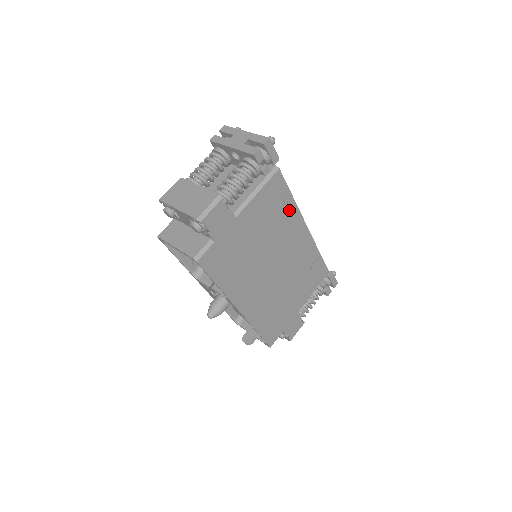
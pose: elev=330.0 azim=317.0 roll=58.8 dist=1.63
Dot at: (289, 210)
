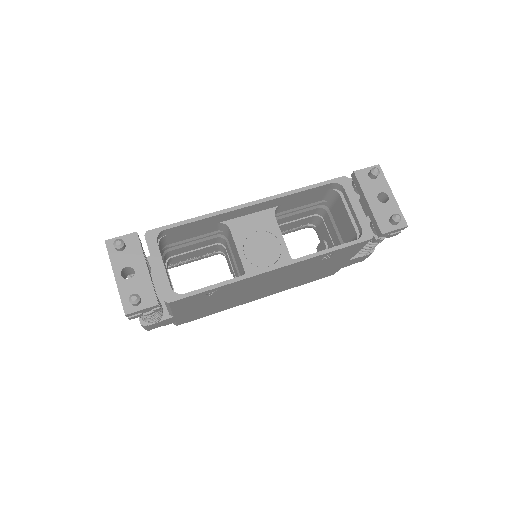
Dot at: (227, 287)
